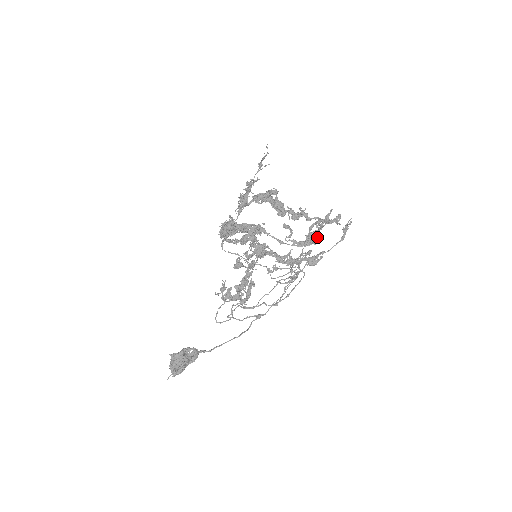
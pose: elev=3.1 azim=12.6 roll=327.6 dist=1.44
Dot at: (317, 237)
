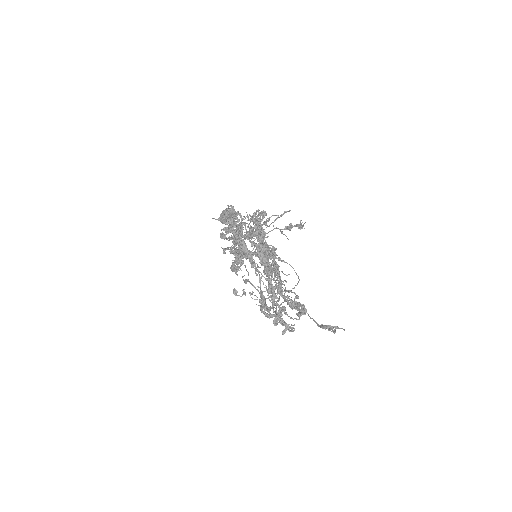
Dot at: (267, 315)
